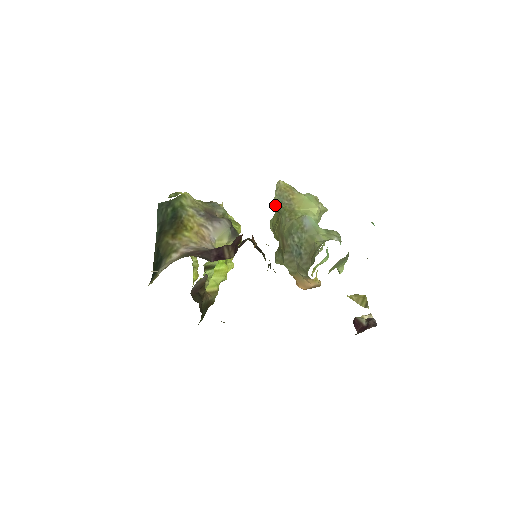
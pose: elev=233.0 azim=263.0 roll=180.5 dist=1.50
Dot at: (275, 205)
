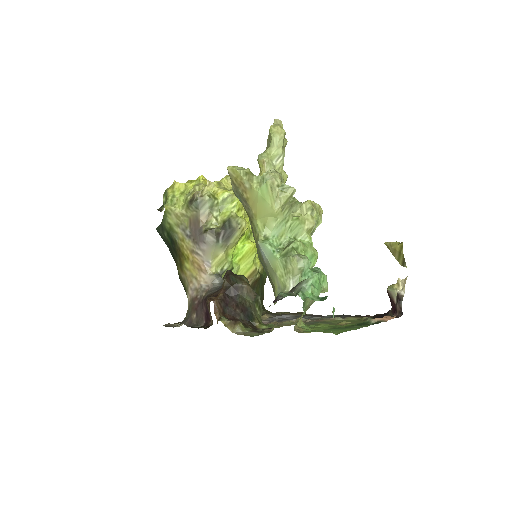
Dot at: occluded
